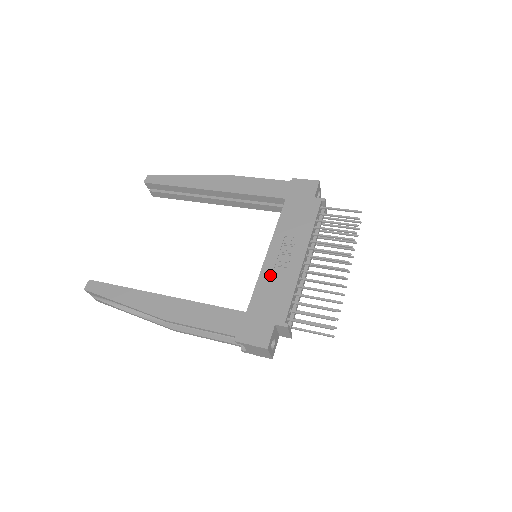
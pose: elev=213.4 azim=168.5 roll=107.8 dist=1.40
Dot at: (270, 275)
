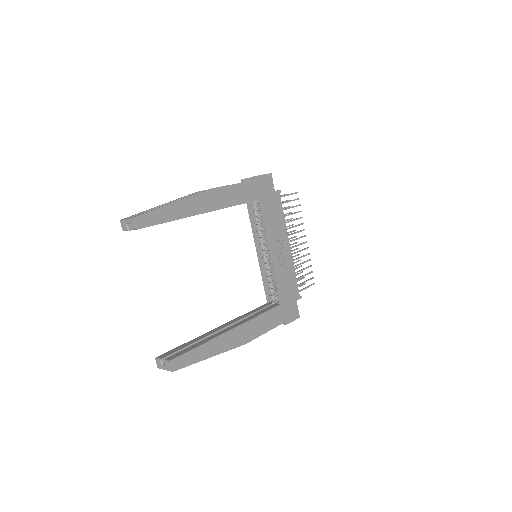
Dot at: (281, 270)
